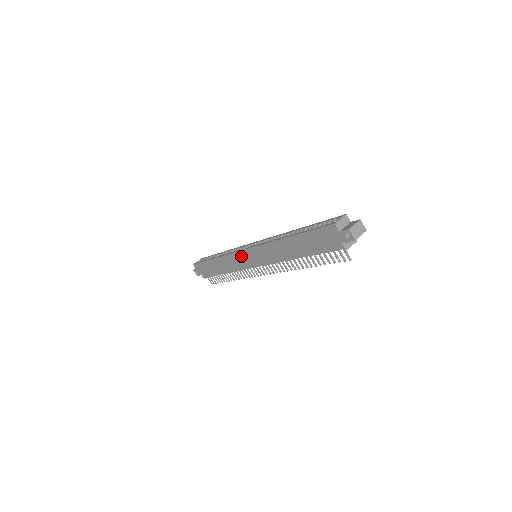
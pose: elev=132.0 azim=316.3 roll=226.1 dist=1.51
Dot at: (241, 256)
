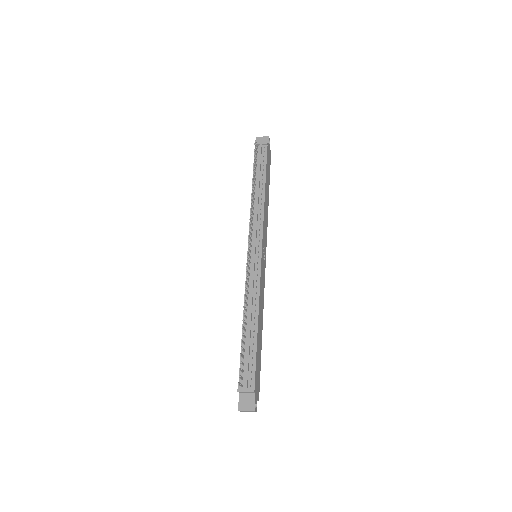
Dot at: occluded
